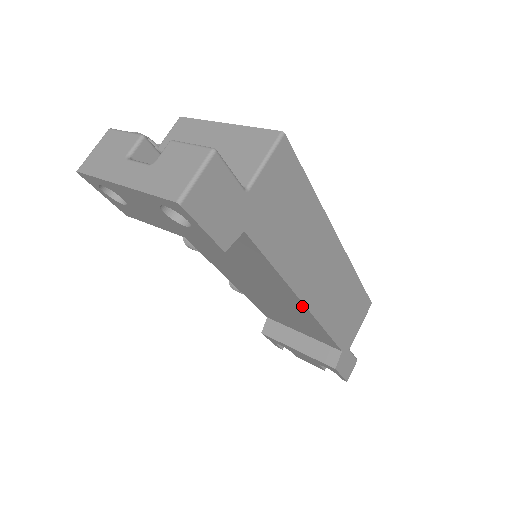
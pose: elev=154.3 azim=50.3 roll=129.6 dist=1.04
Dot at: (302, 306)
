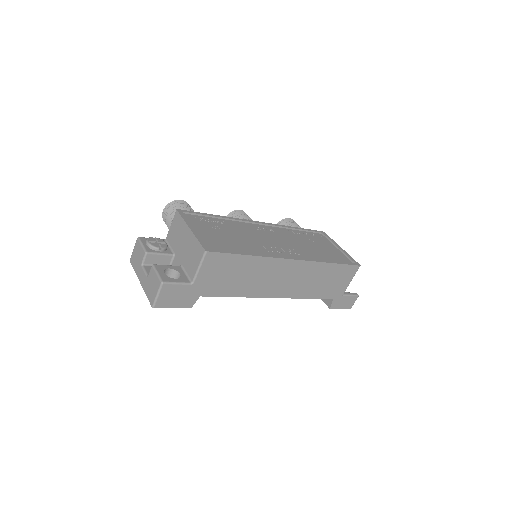
Dot at: (275, 296)
